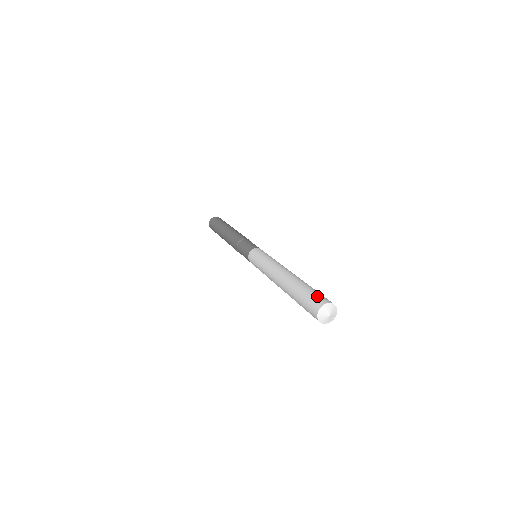
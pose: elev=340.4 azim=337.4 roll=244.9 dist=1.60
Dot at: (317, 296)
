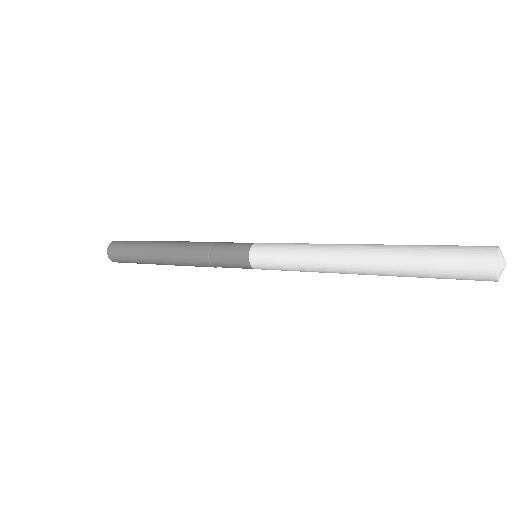
Dot at: (466, 256)
